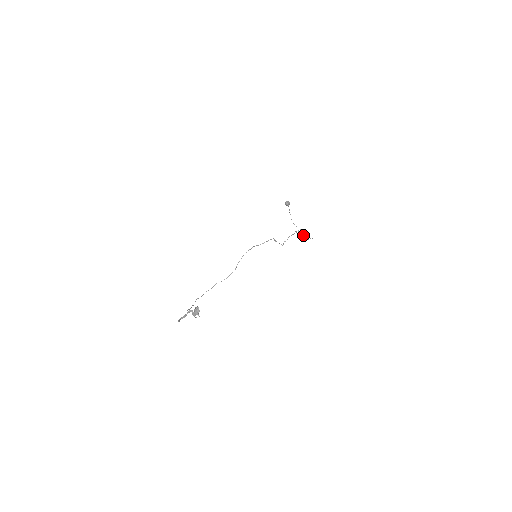
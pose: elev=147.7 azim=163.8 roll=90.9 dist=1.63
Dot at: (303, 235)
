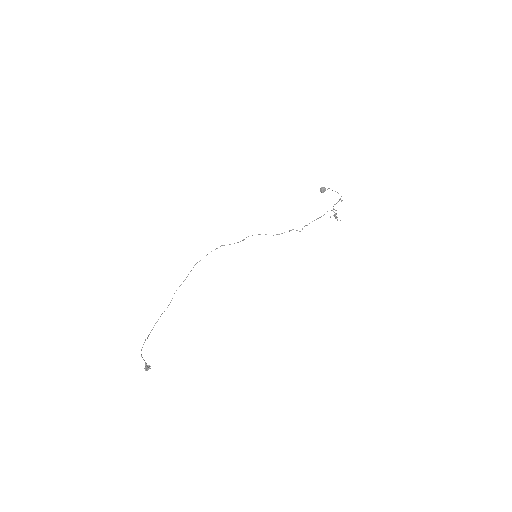
Dot at: (334, 216)
